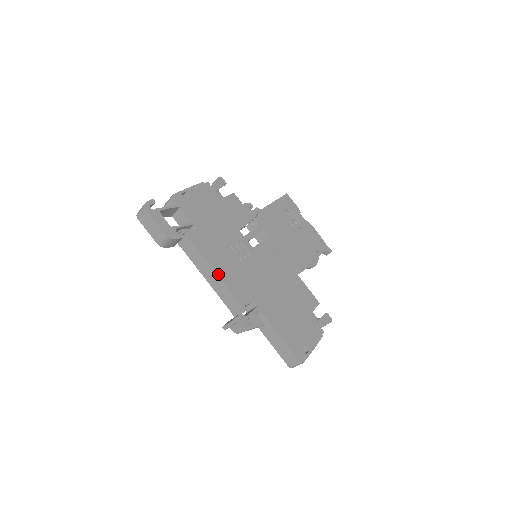
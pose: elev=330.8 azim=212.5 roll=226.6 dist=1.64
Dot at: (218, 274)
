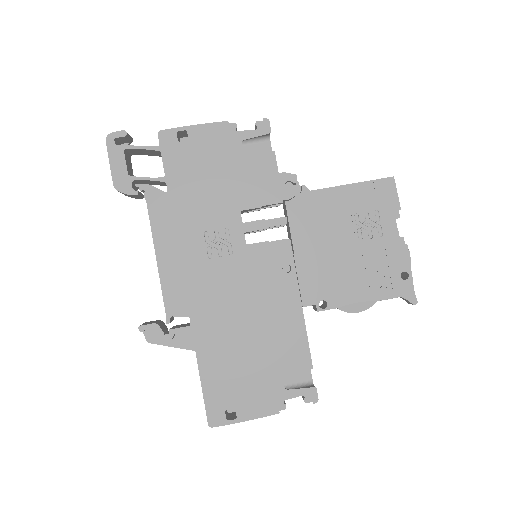
Dot at: (158, 261)
